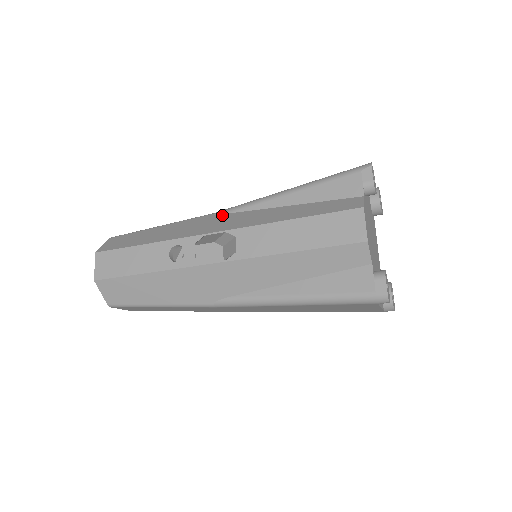
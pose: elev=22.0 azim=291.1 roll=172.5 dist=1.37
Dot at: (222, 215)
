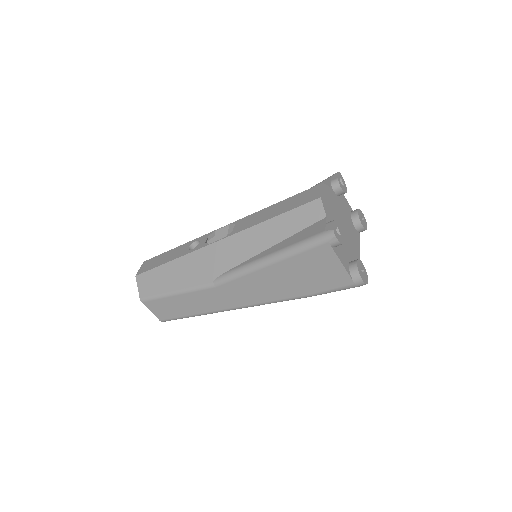
Dot at: occluded
